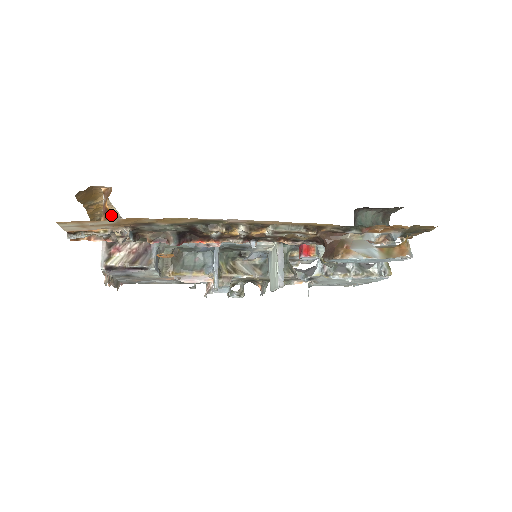
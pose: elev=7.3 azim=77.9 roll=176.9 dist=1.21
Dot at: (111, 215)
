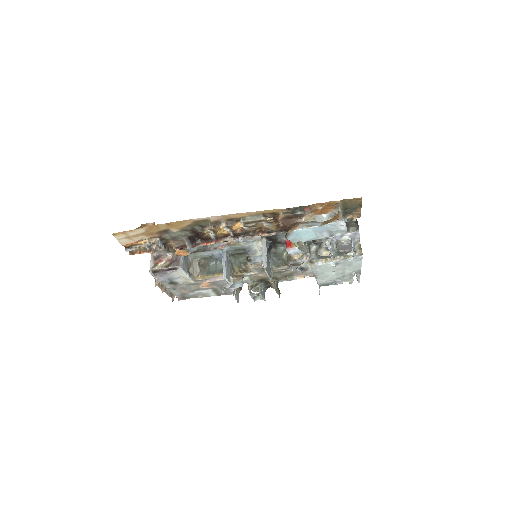
Dot at: occluded
